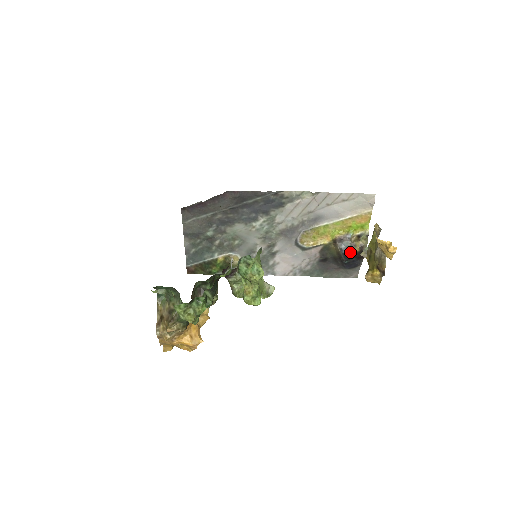
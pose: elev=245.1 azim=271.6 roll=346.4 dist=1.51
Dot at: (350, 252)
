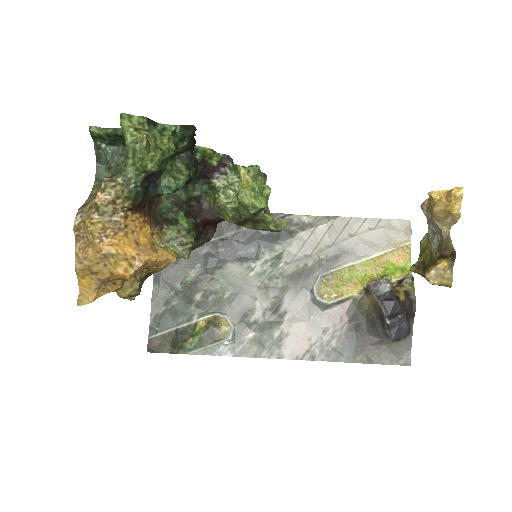
Dot at: (392, 299)
